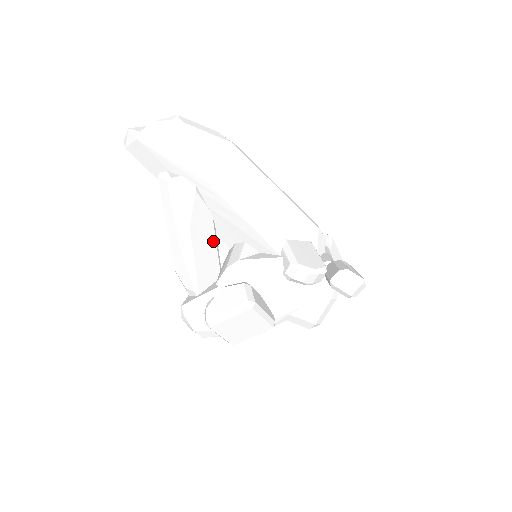
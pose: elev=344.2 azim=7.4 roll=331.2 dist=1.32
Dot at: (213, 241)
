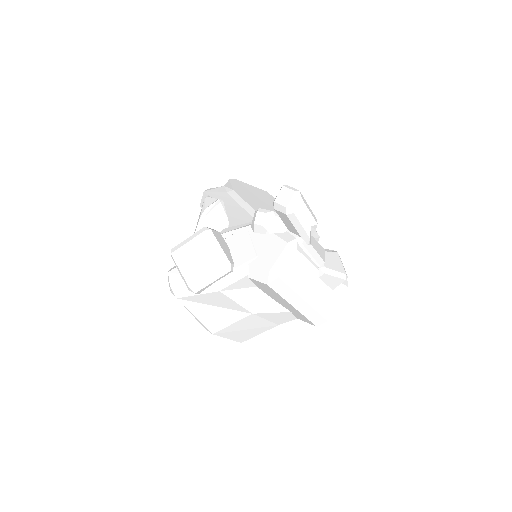
Dot at: occluded
